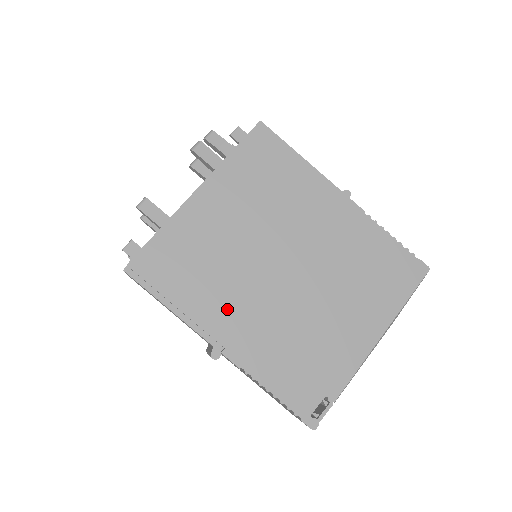
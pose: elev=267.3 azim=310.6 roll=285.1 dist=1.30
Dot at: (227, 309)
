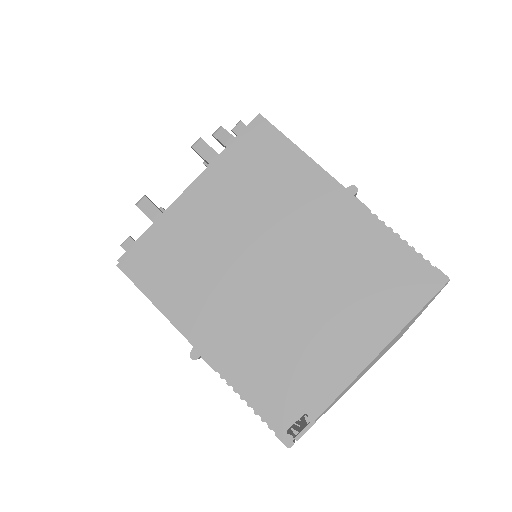
Dot at: (208, 310)
